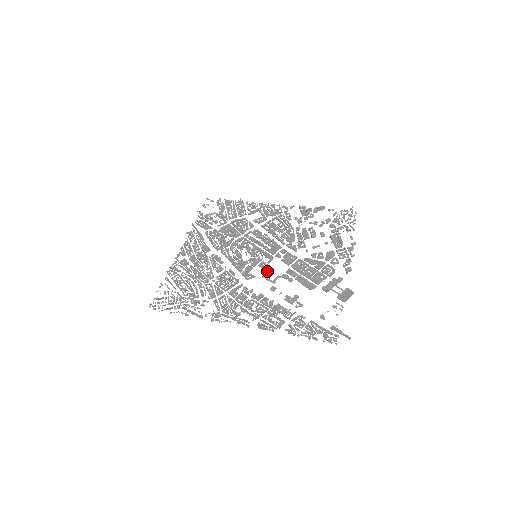
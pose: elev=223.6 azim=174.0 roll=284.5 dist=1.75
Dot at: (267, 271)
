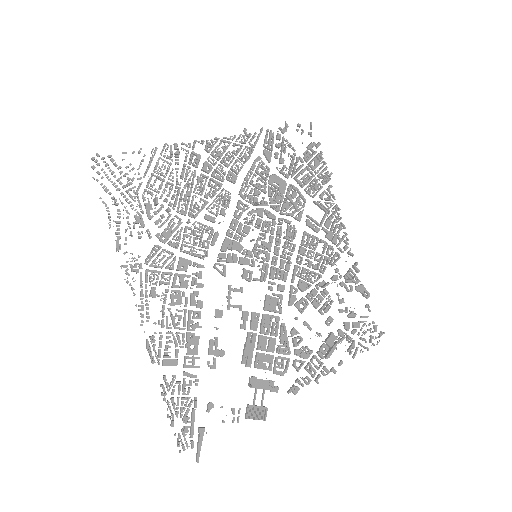
Dot at: occluded
